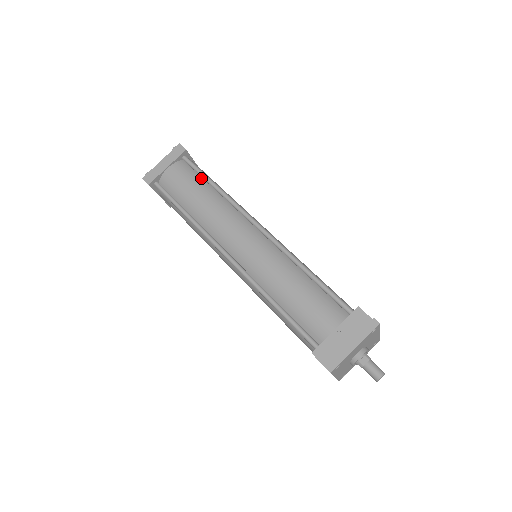
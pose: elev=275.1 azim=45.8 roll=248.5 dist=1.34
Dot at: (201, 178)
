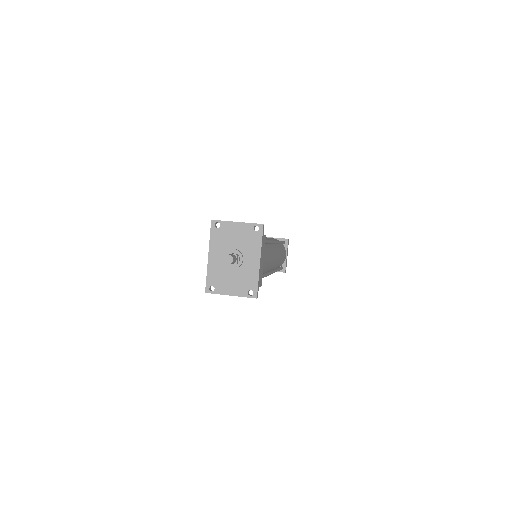
Dot at: occluded
